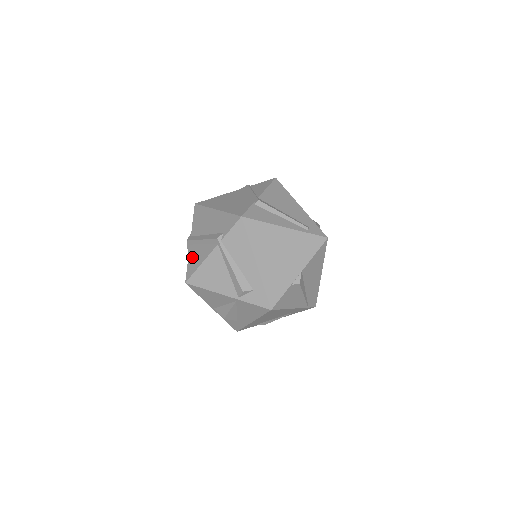
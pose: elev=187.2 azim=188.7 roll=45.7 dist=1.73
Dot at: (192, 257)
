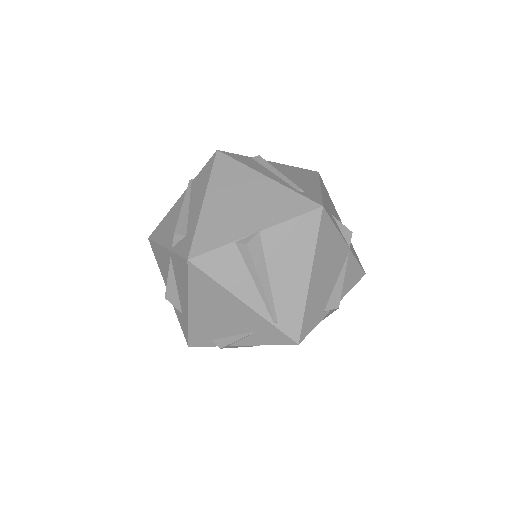
Dot at: occluded
